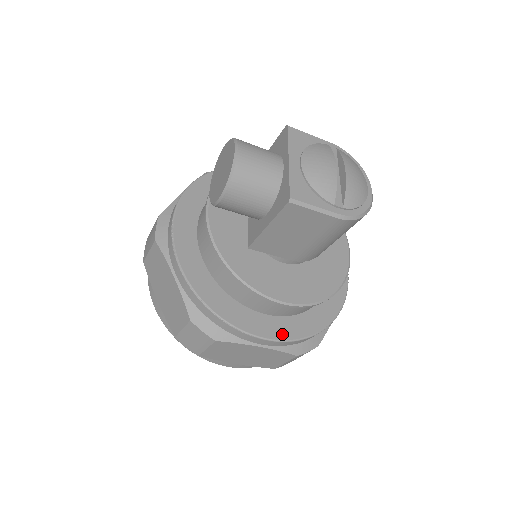
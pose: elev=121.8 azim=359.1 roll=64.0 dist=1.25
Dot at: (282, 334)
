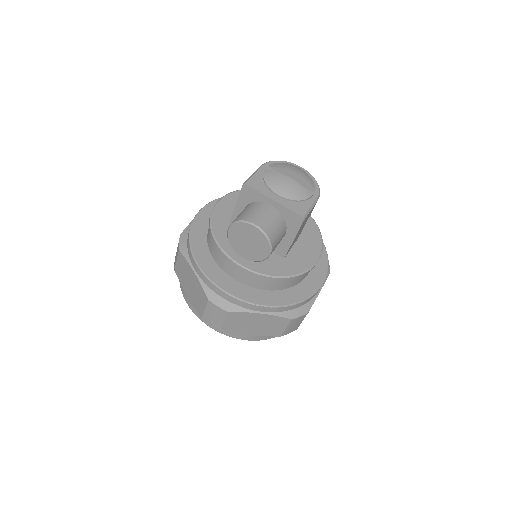
Dot at: (323, 273)
